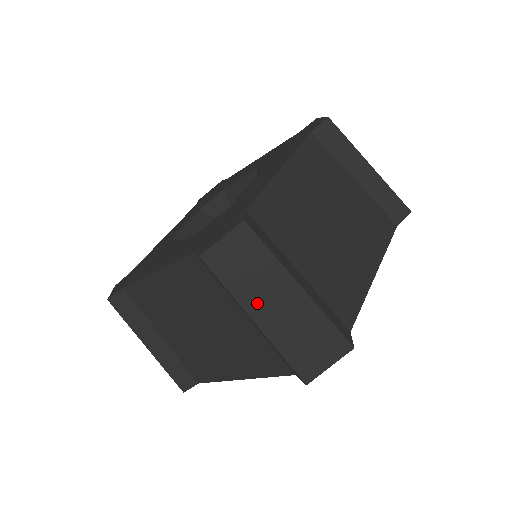
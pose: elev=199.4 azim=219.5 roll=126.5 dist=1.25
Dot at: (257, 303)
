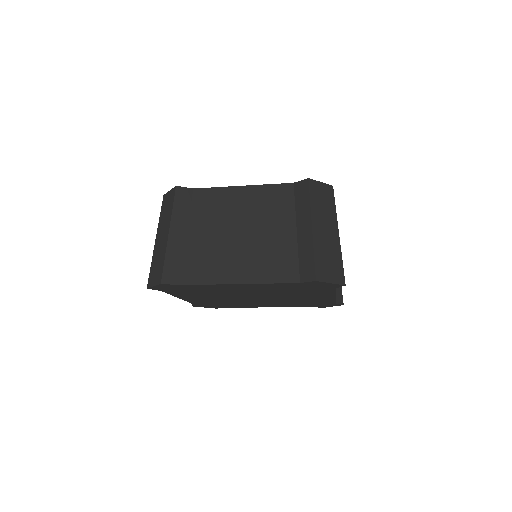
Dot at: (318, 220)
